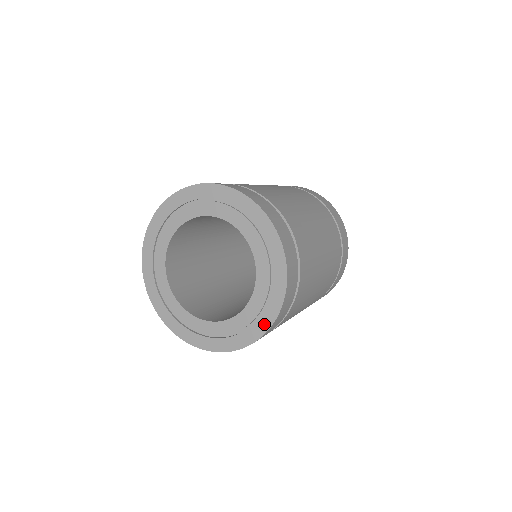
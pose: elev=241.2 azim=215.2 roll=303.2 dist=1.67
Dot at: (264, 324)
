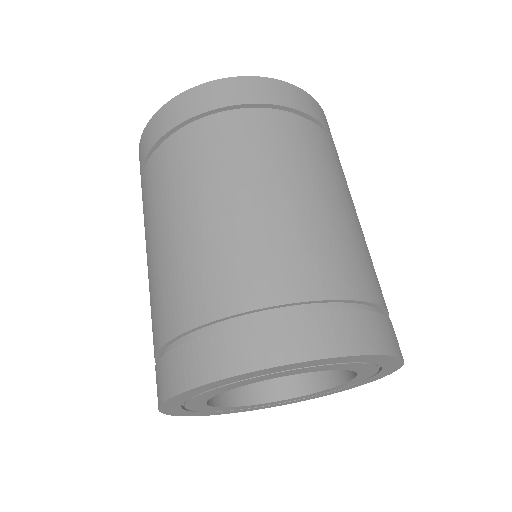
Dot at: (393, 364)
